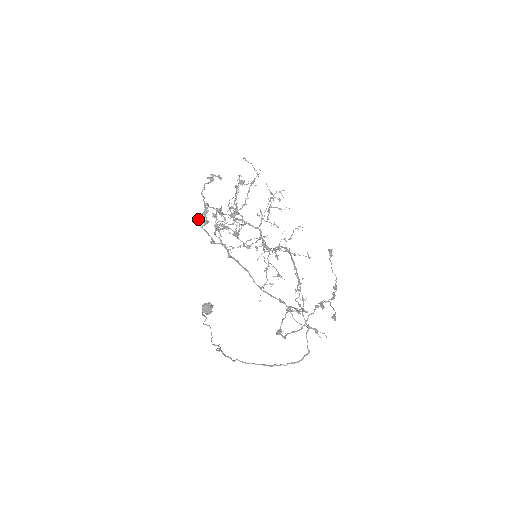
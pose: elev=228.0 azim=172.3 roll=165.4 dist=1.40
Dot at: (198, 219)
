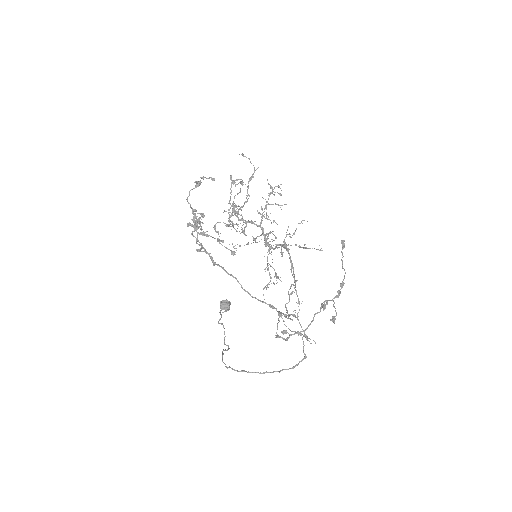
Dot at: (189, 225)
